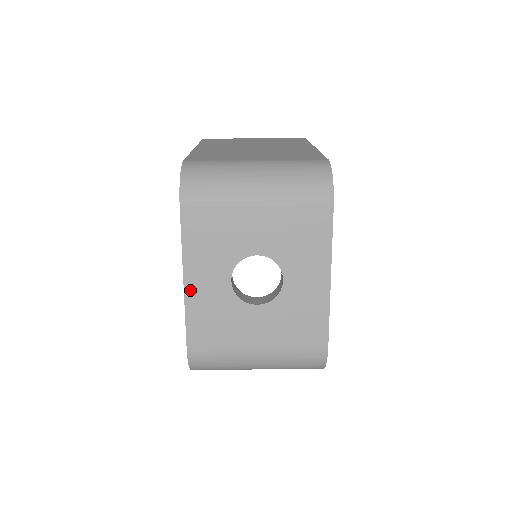
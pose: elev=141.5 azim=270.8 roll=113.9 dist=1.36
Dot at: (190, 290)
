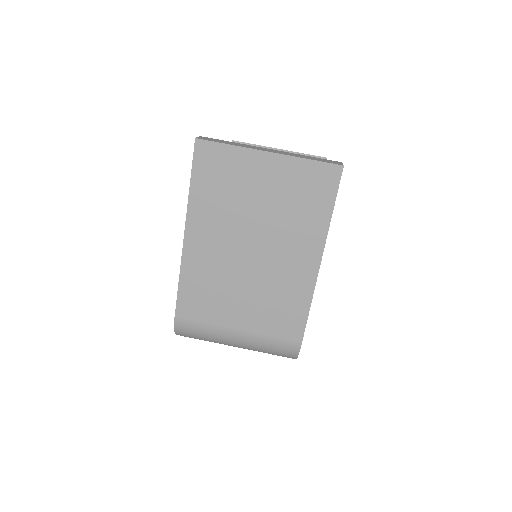
Dot at: occluded
